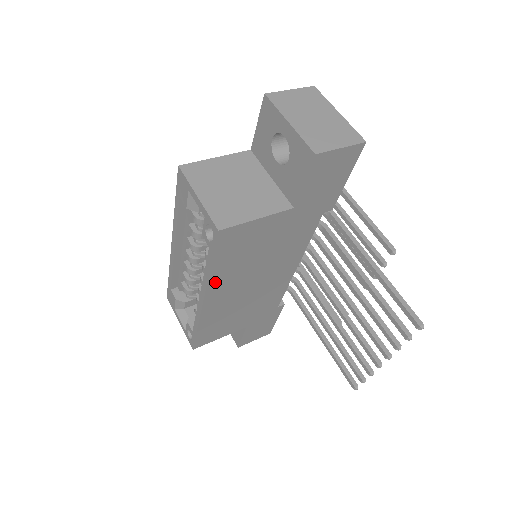
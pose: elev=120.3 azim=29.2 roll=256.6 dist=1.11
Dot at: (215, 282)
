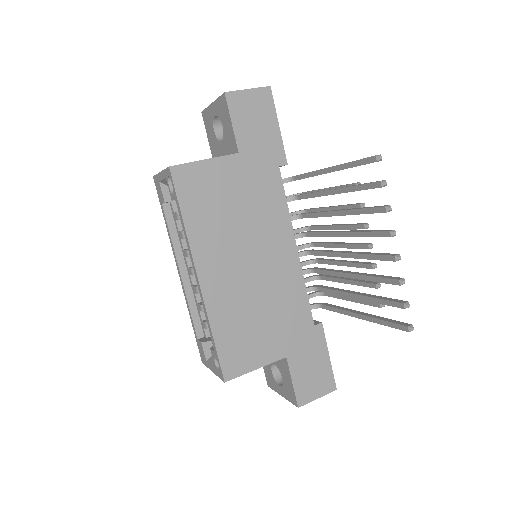
Dot at: (199, 246)
